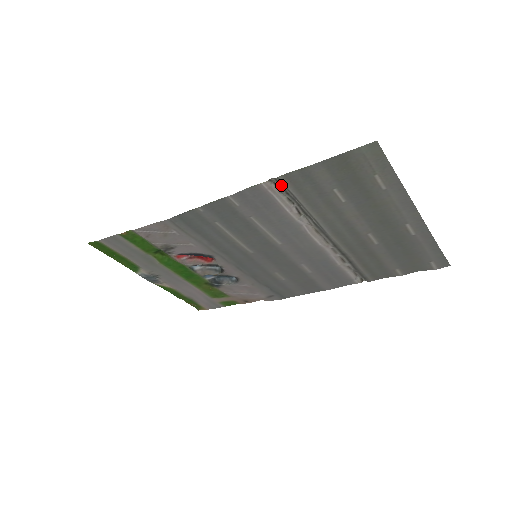
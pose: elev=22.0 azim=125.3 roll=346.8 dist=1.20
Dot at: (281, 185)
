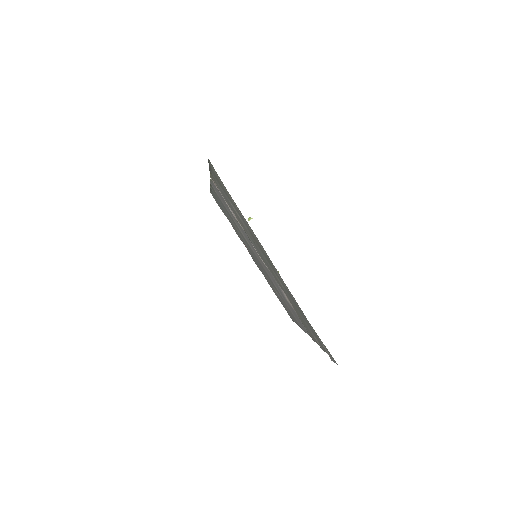
Dot at: (216, 184)
